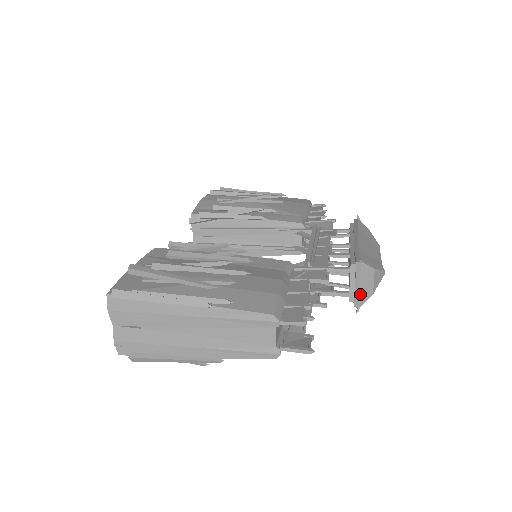
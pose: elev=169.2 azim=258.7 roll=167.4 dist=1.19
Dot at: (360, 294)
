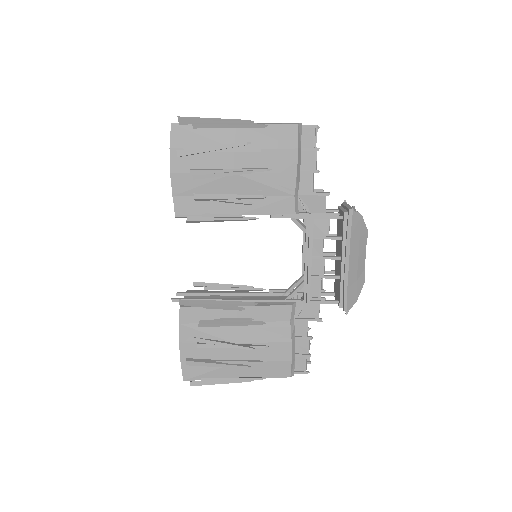
Dot at: occluded
